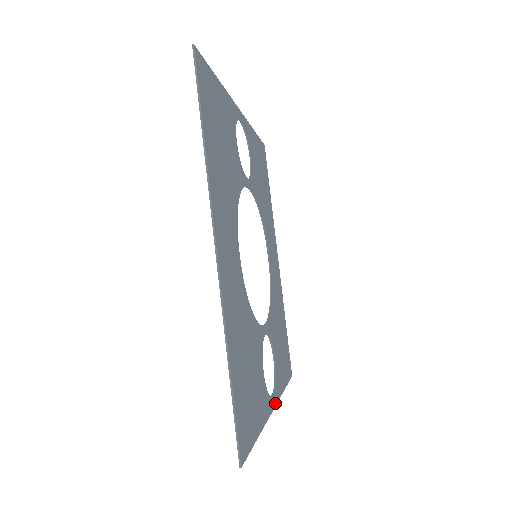
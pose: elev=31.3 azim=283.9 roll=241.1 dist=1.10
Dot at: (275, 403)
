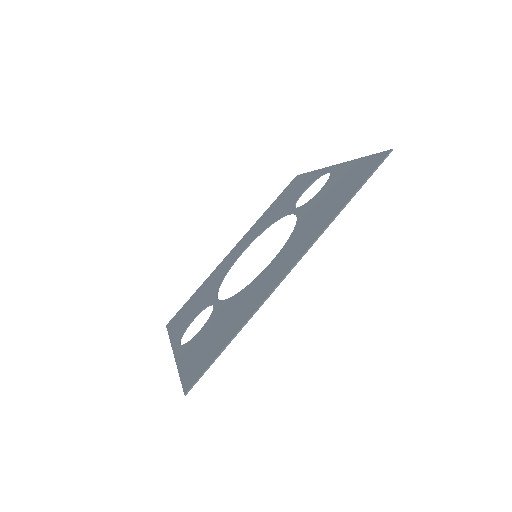
Dot at: occluded
